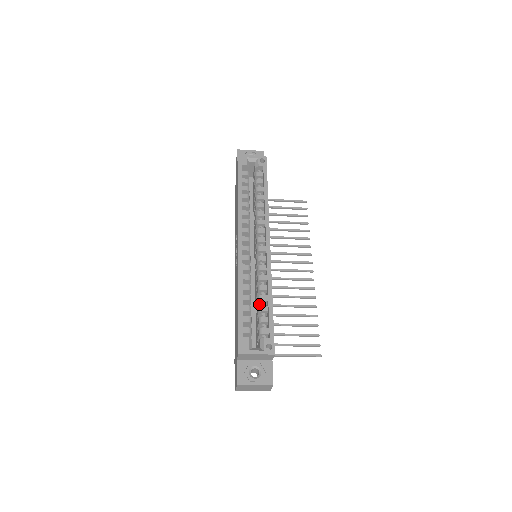
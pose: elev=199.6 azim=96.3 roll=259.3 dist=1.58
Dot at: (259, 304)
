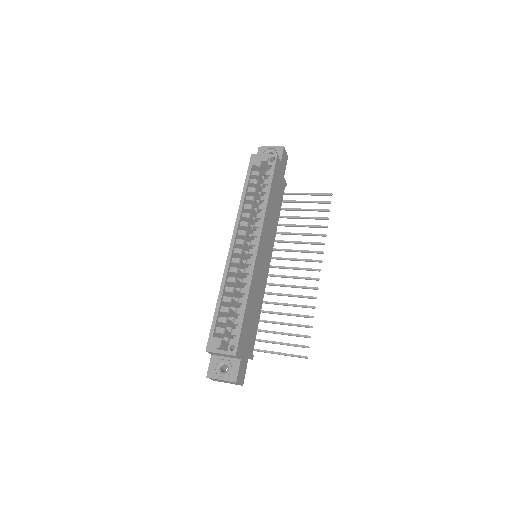
Dot at: (239, 306)
